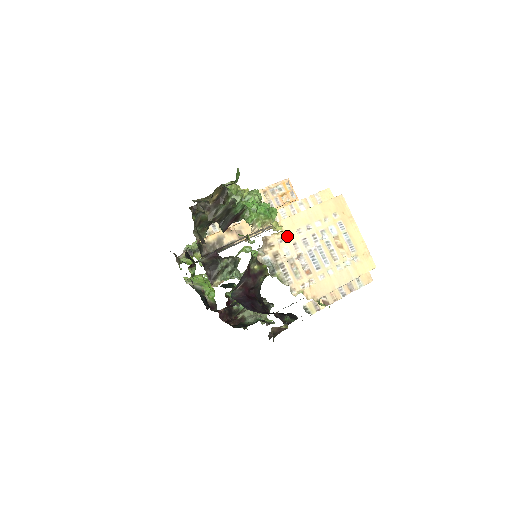
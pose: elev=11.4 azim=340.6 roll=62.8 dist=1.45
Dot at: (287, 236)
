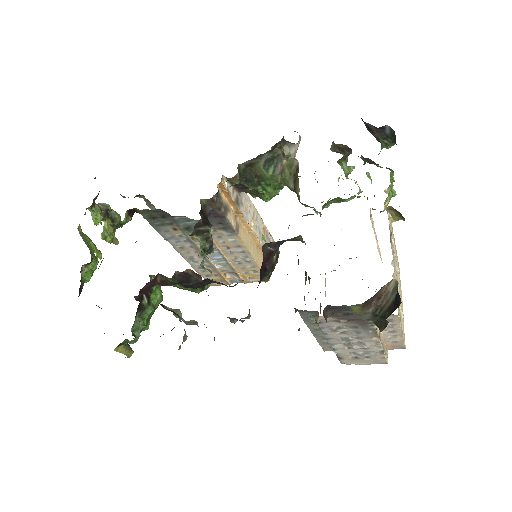
Dot at: occluded
